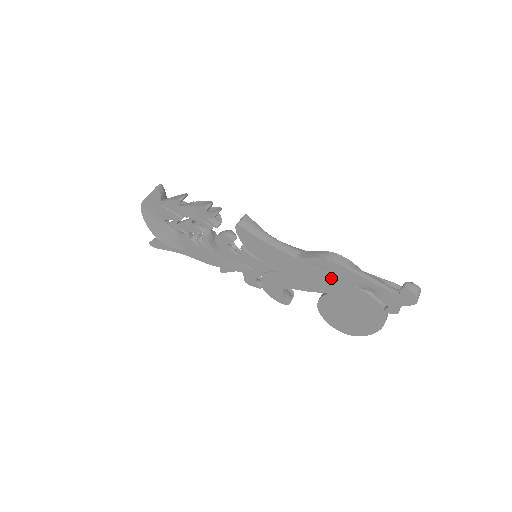
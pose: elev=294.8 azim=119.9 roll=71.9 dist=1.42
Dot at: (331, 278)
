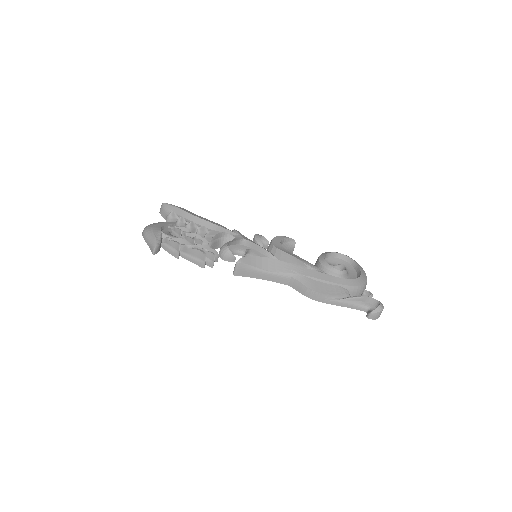
Dot at: occluded
